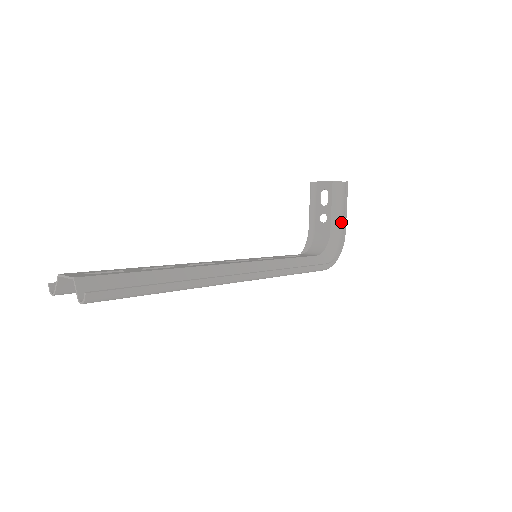
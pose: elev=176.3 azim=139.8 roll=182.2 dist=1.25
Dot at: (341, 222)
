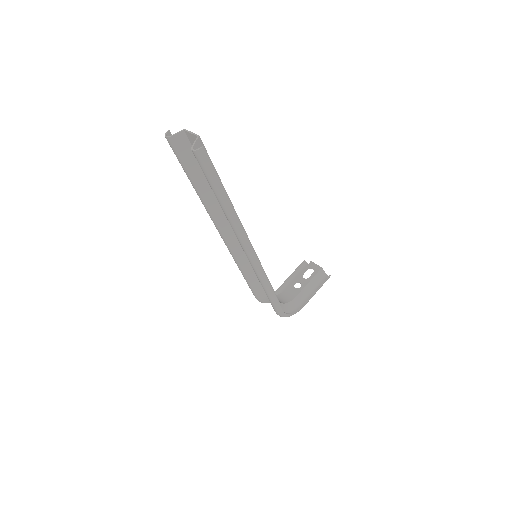
Dot at: (306, 298)
